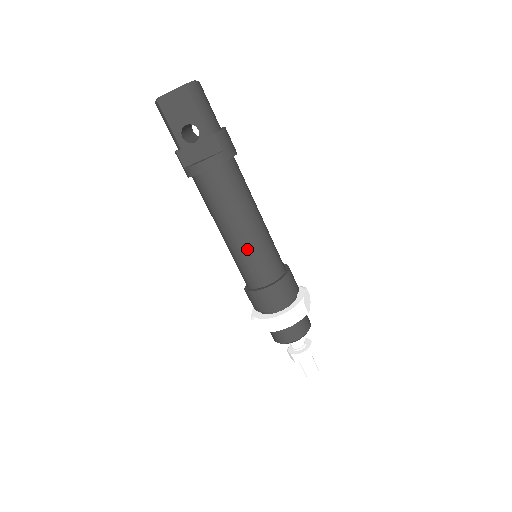
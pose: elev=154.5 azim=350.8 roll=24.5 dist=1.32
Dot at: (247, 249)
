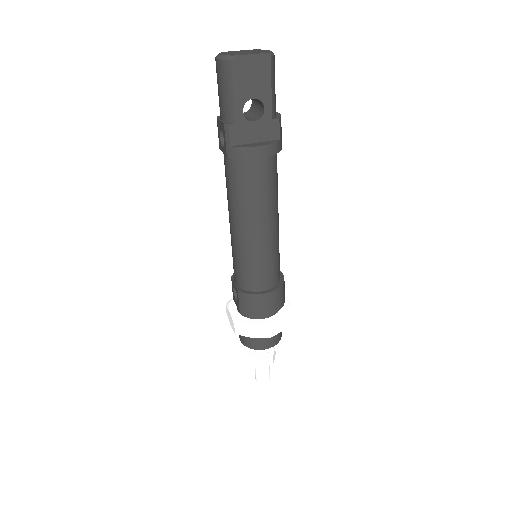
Dot at: (265, 249)
